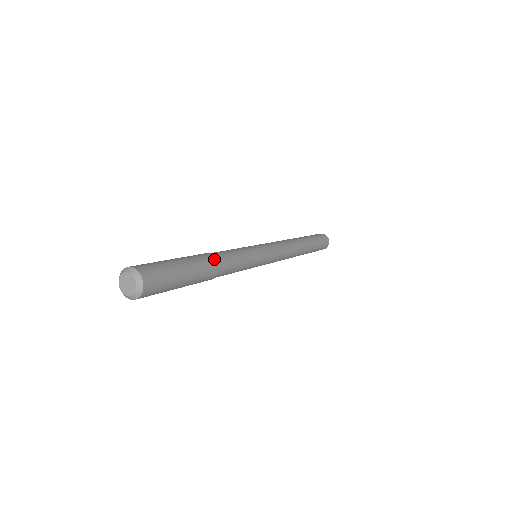
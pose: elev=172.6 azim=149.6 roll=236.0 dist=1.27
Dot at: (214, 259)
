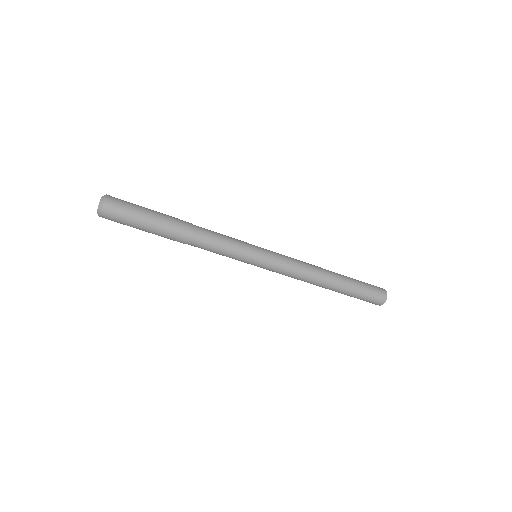
Dot at: occluded
